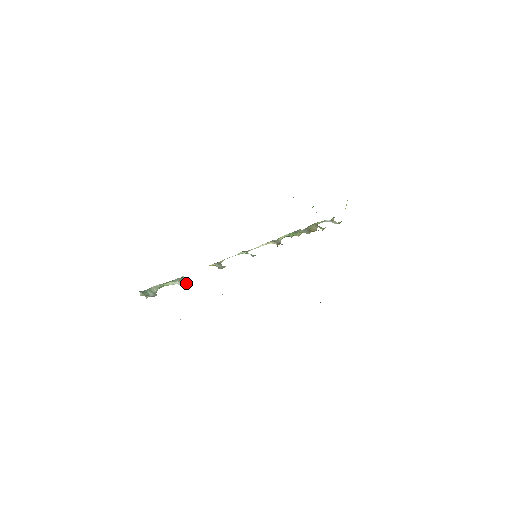
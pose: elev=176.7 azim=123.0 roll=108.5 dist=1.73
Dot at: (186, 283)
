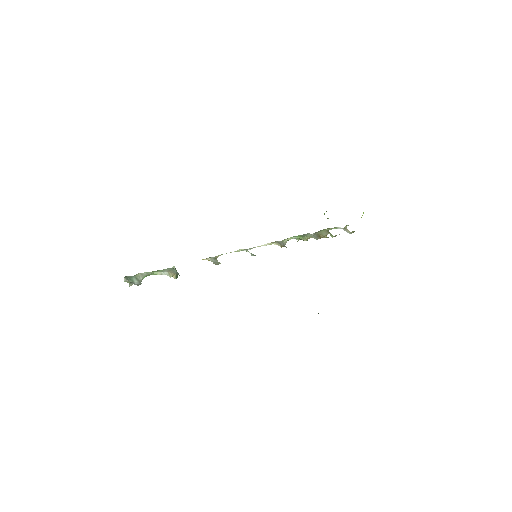
Dot at: occluded
